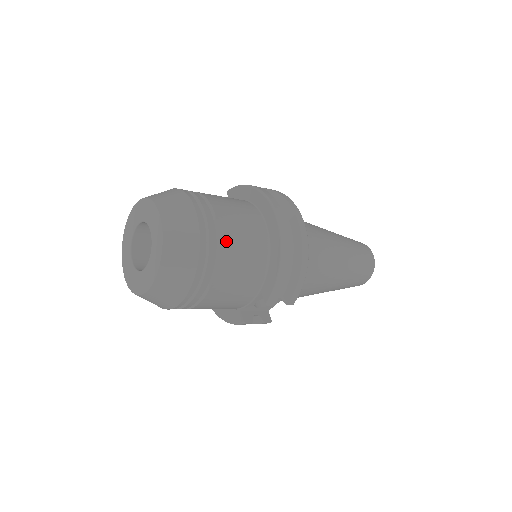
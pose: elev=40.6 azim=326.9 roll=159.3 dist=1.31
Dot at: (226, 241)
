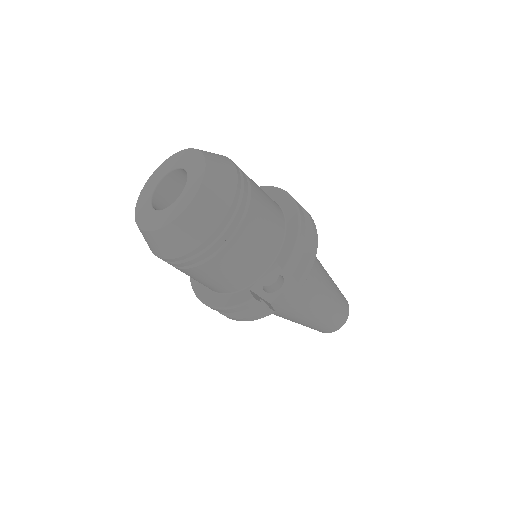
Dot at: (255, 193)
